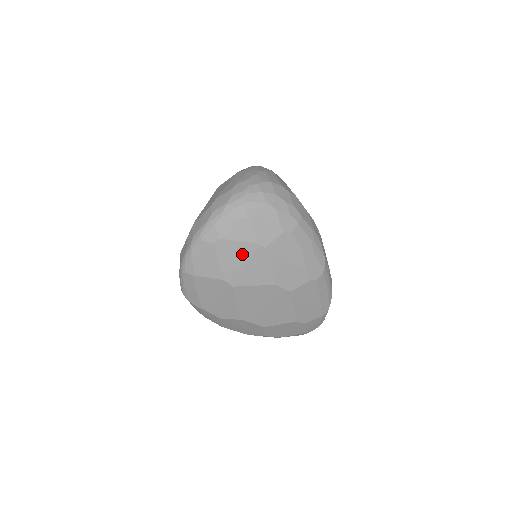
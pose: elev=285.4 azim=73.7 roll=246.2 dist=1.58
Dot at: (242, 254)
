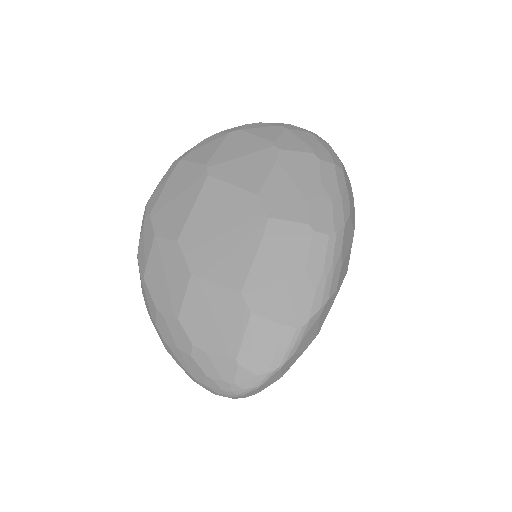
Dot at: (249, 148)
